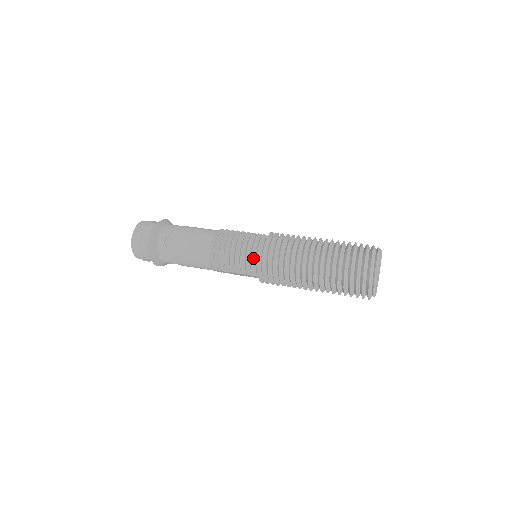
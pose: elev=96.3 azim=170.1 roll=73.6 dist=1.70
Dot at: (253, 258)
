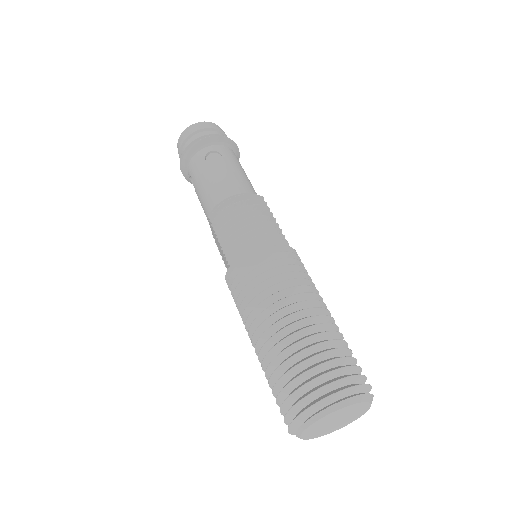
Dot at: (249, 243)
